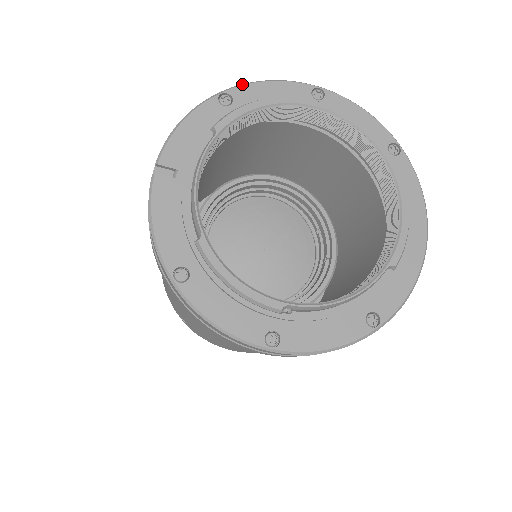
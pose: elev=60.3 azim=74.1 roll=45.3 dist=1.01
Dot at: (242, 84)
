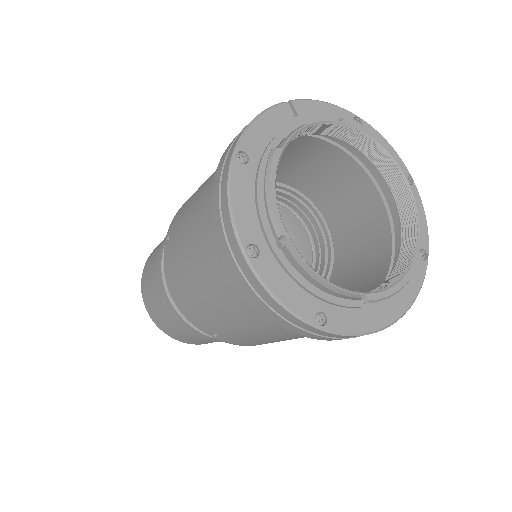
Dot at: occluded
